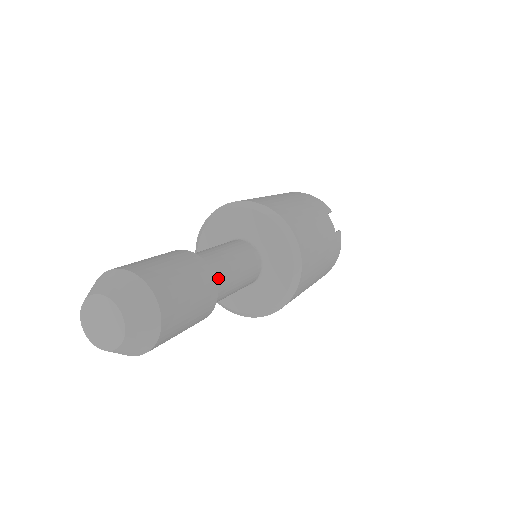
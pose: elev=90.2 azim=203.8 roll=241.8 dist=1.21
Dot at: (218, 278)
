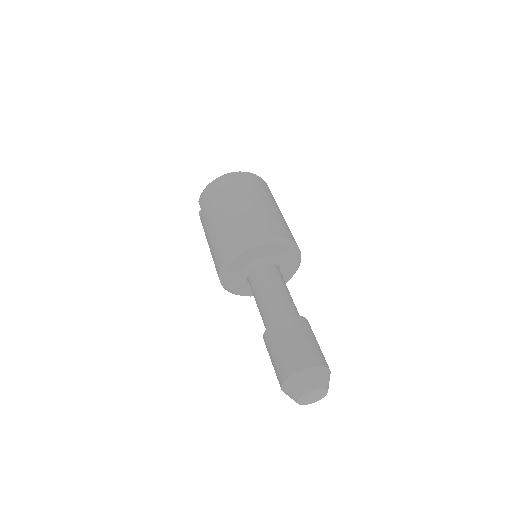
Dot at: occluded
